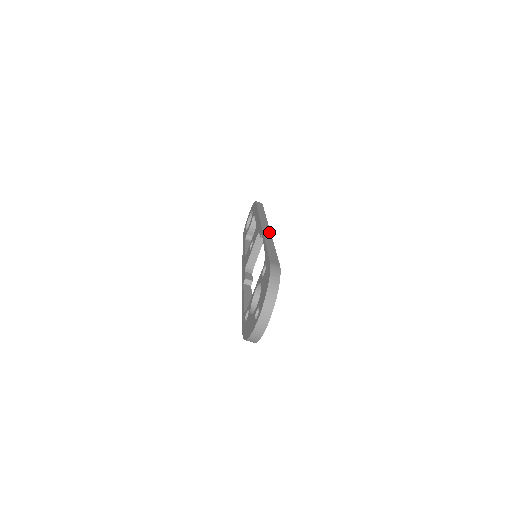
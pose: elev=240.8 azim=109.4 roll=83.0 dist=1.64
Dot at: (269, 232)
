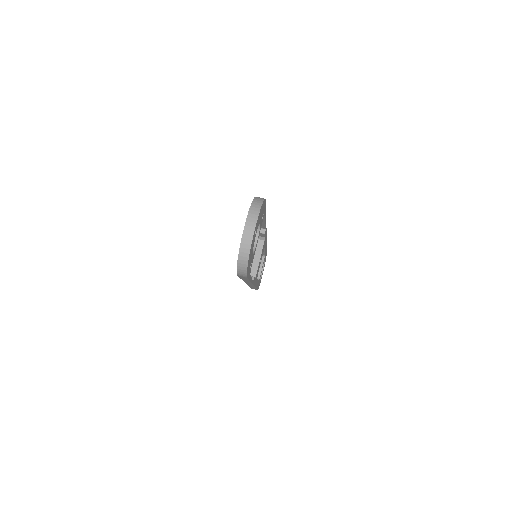
Dot at: occluded
